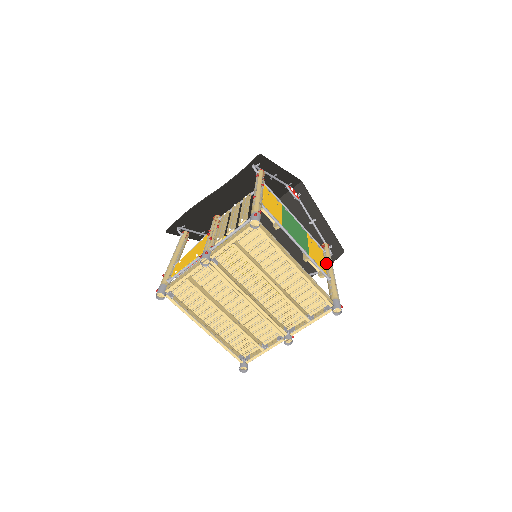
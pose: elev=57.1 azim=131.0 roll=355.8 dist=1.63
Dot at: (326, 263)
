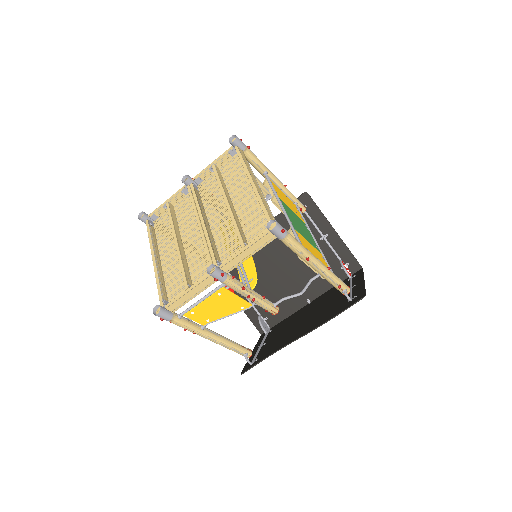
Dot at: occluded
